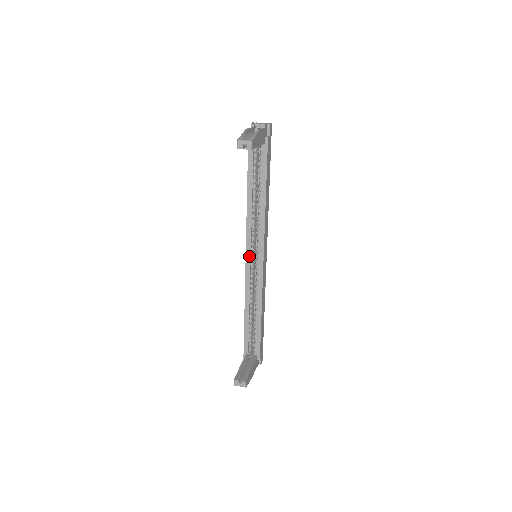
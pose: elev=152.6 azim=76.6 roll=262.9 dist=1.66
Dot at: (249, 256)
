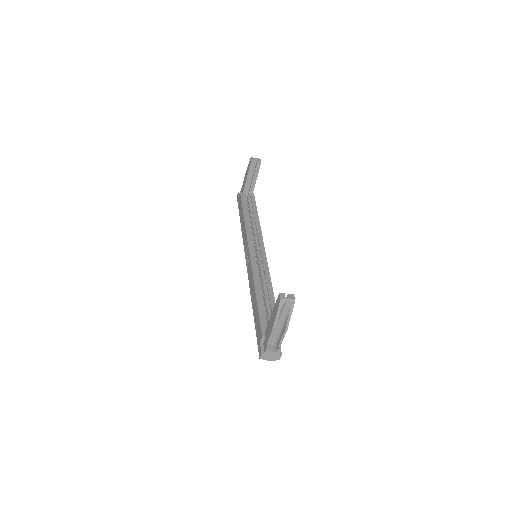
Dot at: (252, 250)
